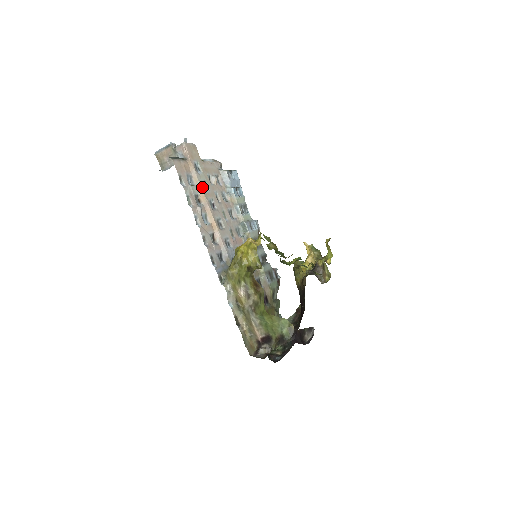
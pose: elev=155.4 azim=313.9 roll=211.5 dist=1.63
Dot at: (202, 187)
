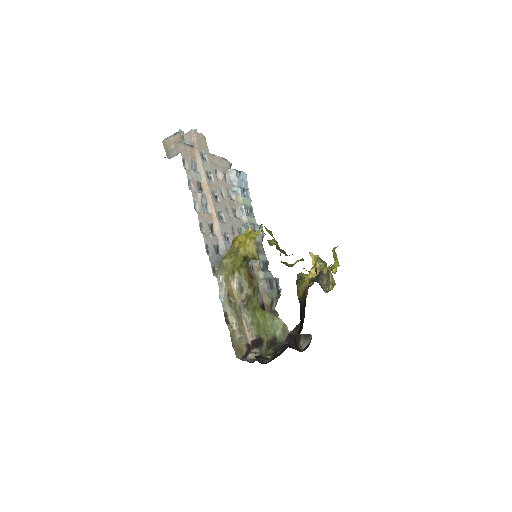
Dot at: (206, 176)
